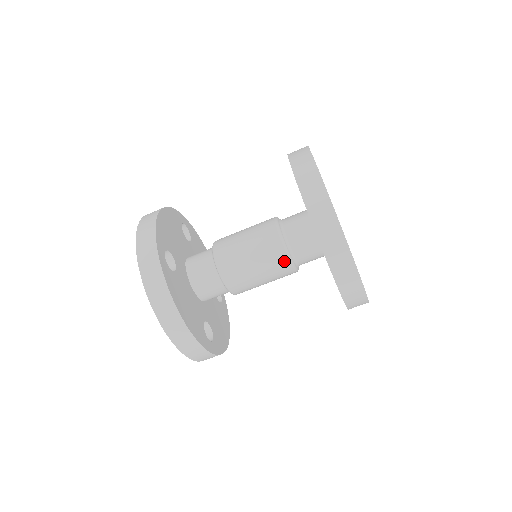
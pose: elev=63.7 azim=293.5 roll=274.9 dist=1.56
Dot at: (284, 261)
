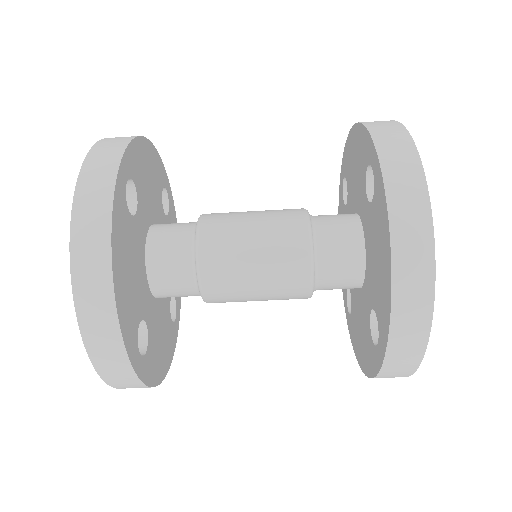
Dot at: (302, 266)
